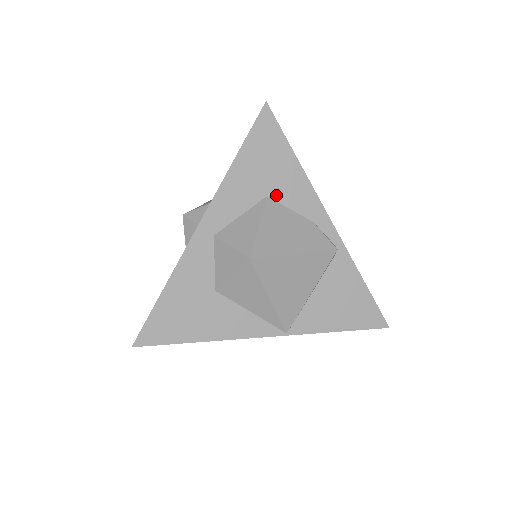
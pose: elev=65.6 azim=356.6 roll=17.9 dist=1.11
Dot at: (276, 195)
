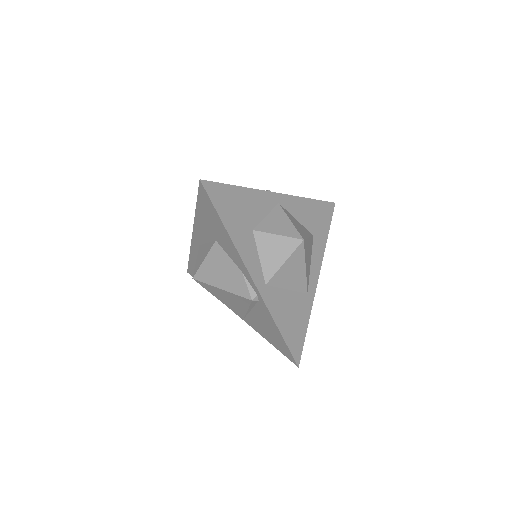
Dot at: (220, 243)
